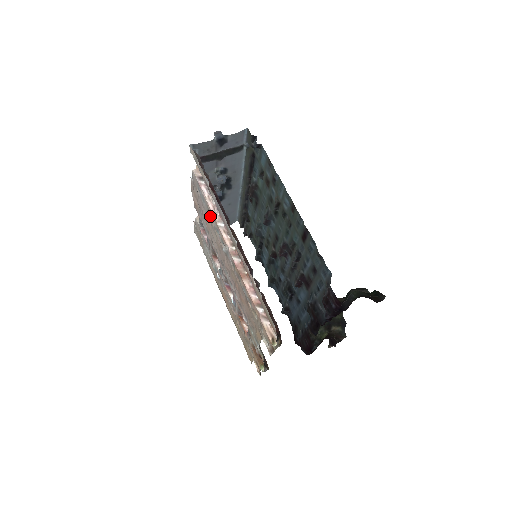
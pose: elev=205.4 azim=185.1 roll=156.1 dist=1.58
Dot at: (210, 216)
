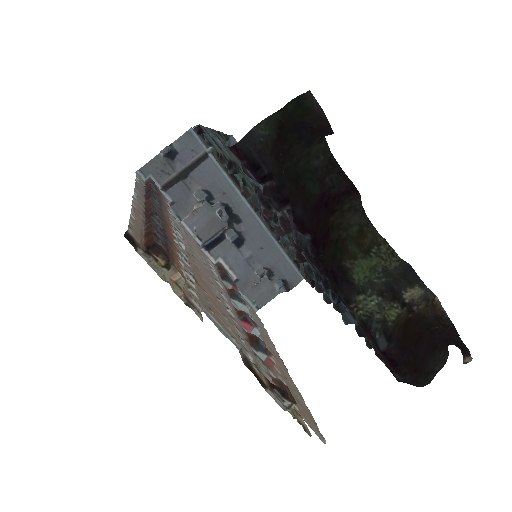
Dot at: occluded
